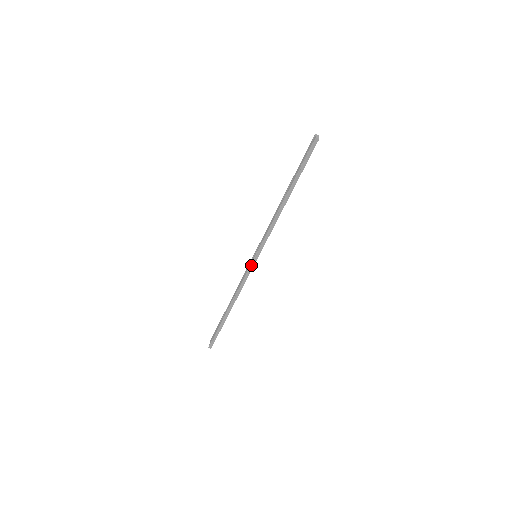
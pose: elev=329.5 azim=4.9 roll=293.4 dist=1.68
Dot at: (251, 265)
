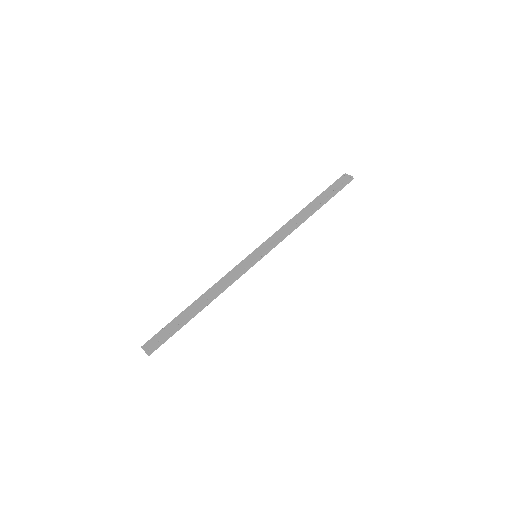
Dot at: (253, 263)
